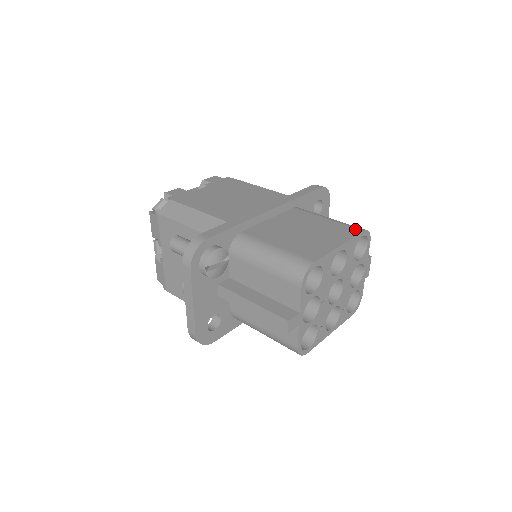
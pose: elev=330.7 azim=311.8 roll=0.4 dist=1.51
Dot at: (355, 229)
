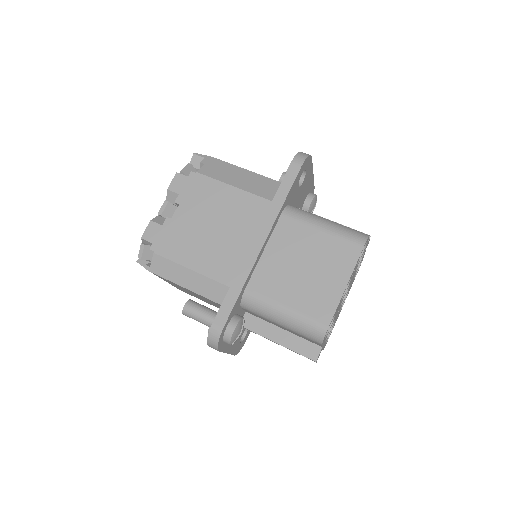
Dot at: (355, 246)
